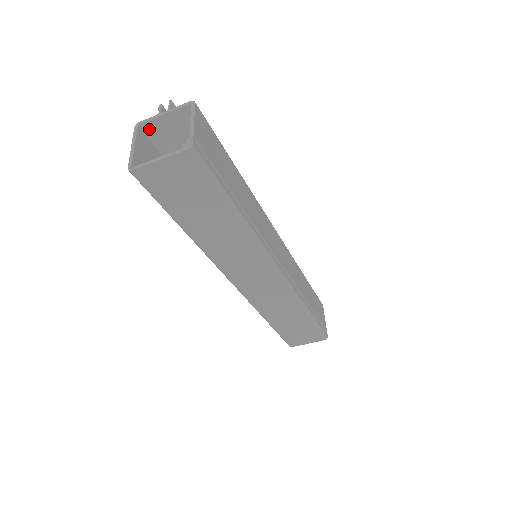
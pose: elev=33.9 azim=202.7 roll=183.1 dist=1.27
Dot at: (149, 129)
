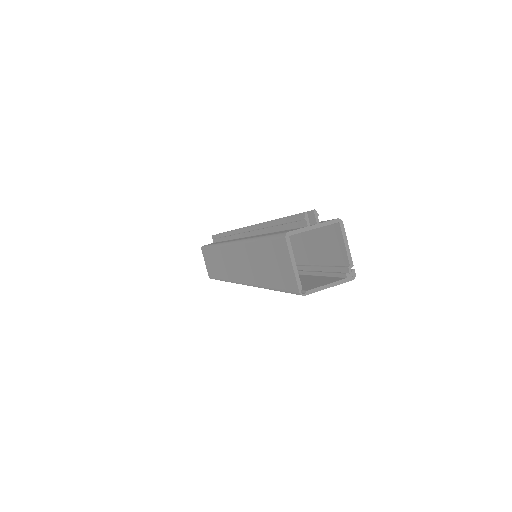
Dot at: occluded
